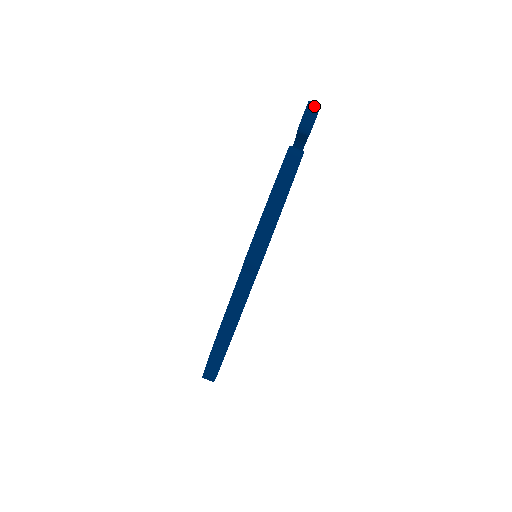
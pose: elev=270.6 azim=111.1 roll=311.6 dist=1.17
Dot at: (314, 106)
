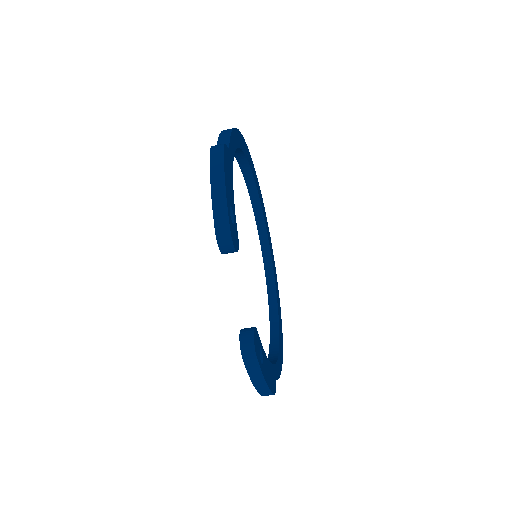
Dot at: (225, 243)
